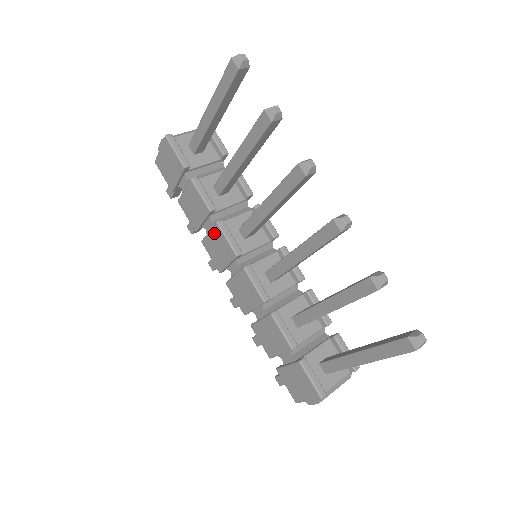
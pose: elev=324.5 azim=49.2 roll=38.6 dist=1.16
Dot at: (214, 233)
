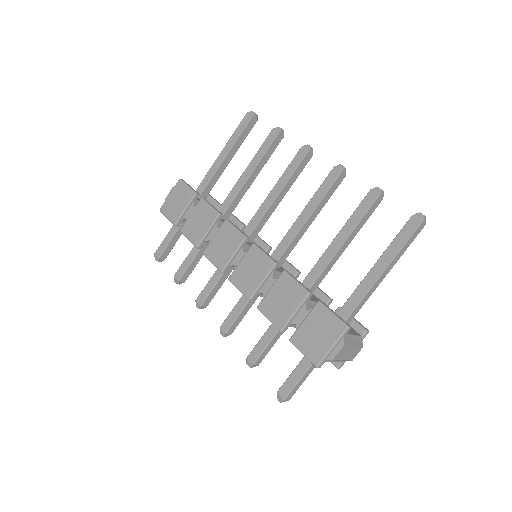
Dot at: (221, 232)
